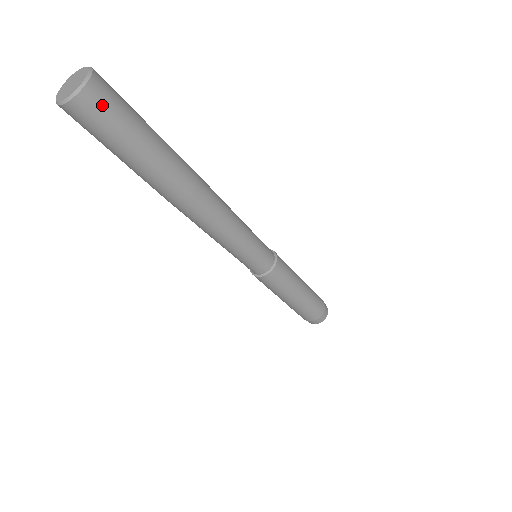
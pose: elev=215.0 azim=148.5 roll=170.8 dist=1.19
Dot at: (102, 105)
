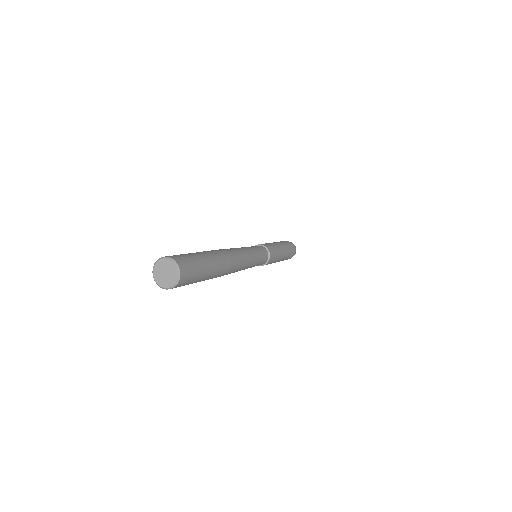
Dot at: occluded
